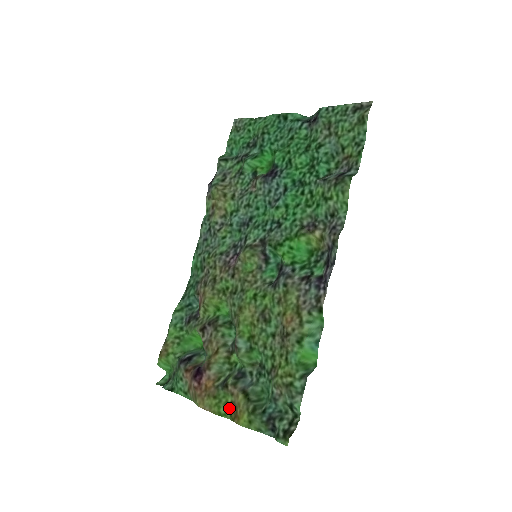
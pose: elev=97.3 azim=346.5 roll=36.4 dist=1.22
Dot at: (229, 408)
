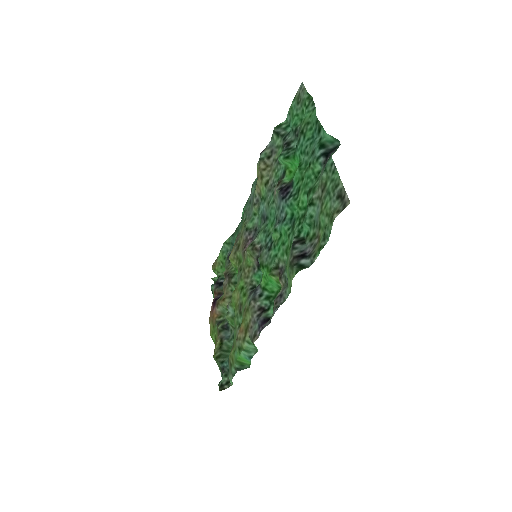
Dot at: (216, 340)
